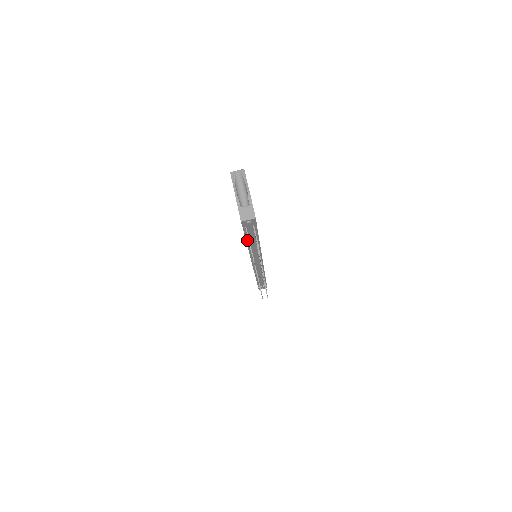
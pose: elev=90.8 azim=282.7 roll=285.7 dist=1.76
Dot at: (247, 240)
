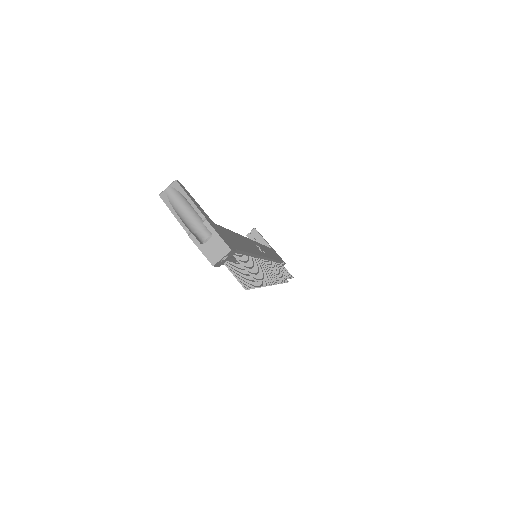
Dot at: occluded
